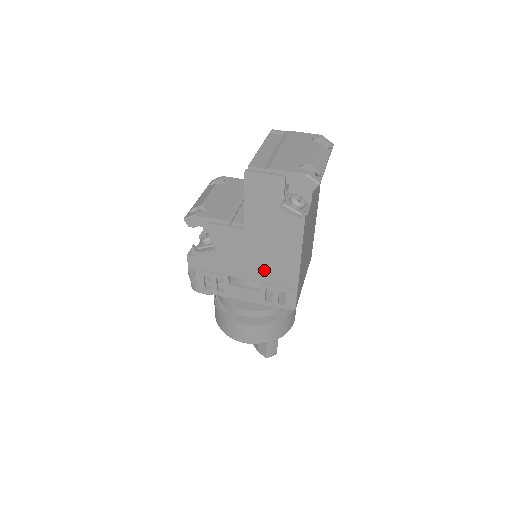
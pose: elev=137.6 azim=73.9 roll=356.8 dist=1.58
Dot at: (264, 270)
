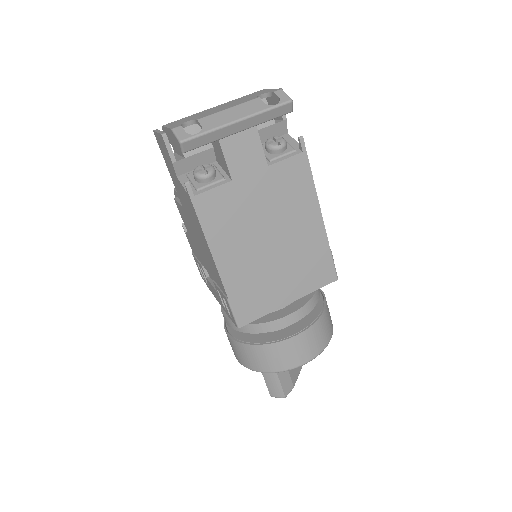
Dot at: (208, 263)
